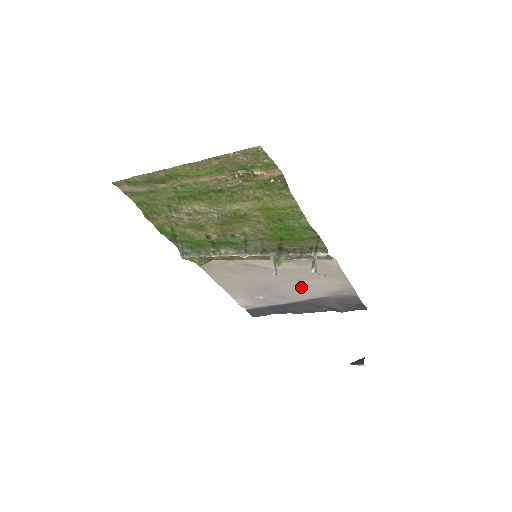
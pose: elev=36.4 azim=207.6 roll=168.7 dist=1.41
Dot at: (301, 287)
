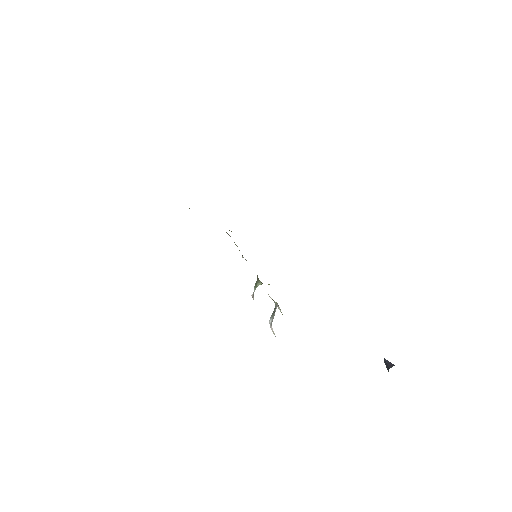
Dot at: occluded
